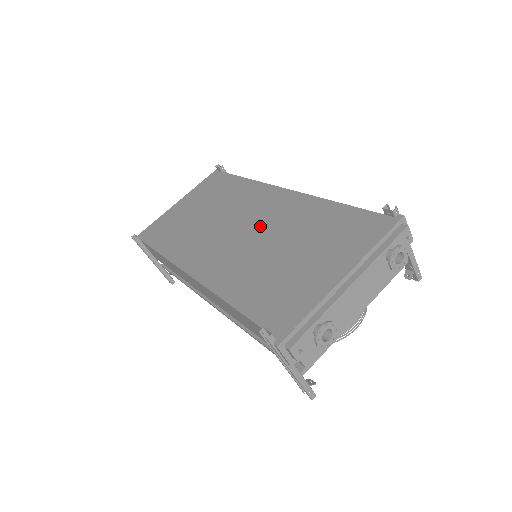
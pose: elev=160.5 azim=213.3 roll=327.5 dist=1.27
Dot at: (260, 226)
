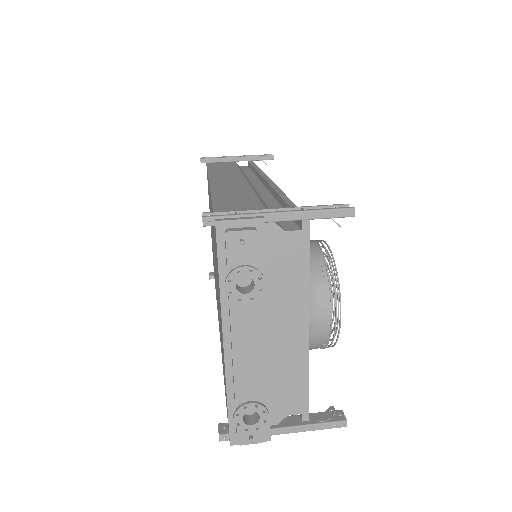
Dot at: occluded
